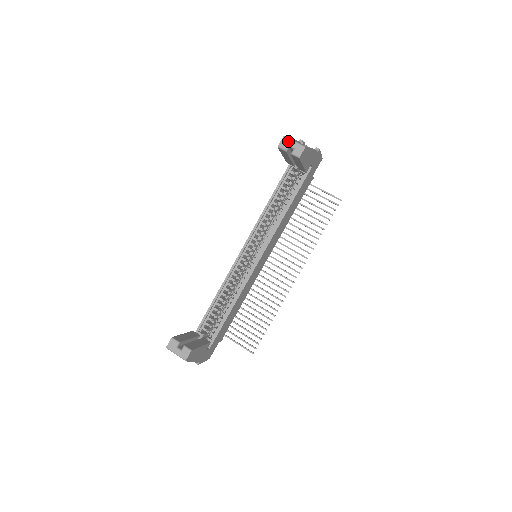
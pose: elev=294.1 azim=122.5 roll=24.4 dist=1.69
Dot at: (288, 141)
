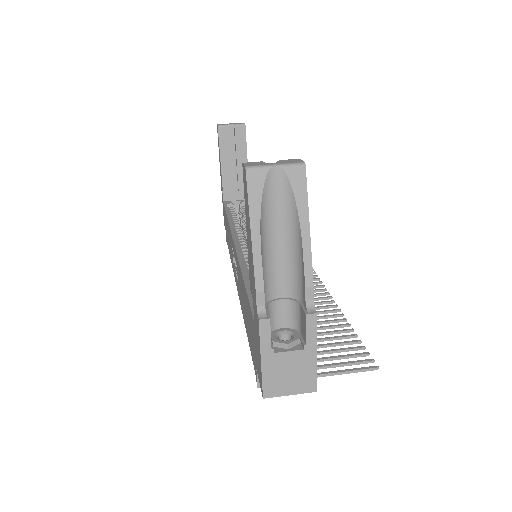
Dot at: occluded
